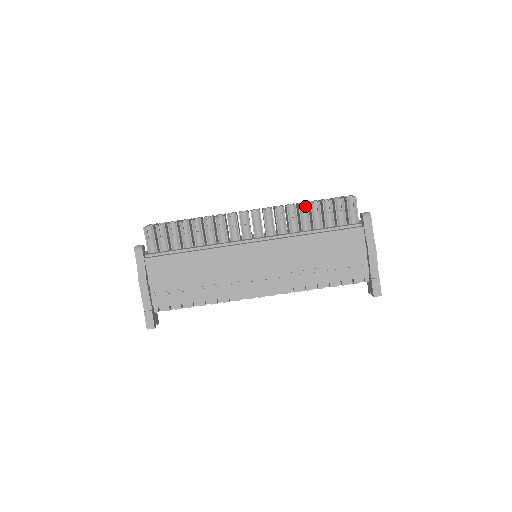
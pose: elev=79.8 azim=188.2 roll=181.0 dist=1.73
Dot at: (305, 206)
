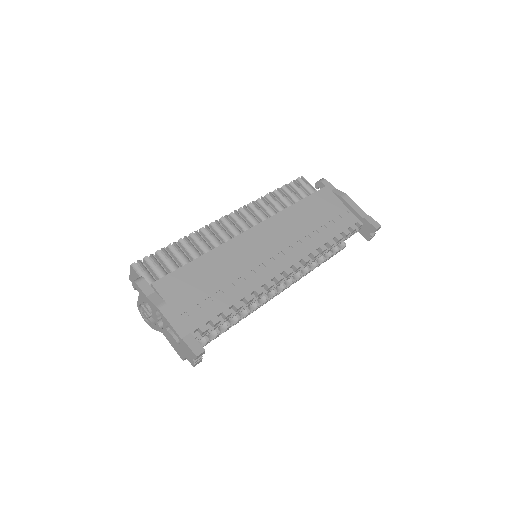
Dot at: (271, 194)
